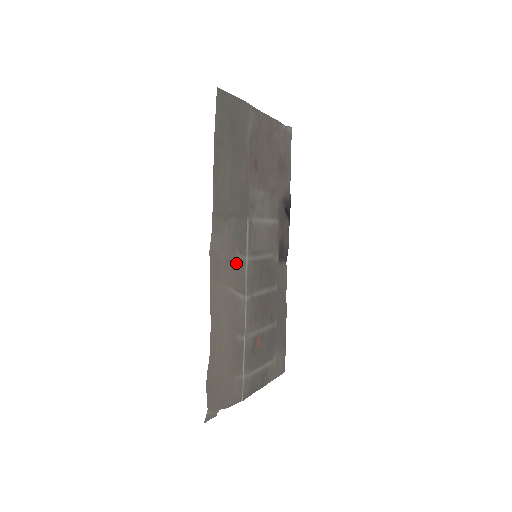
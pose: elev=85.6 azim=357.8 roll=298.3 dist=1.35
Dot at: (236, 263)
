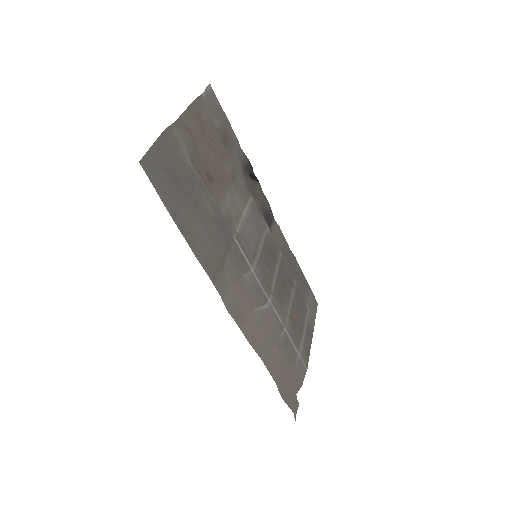
Dot at: (248, 287)
